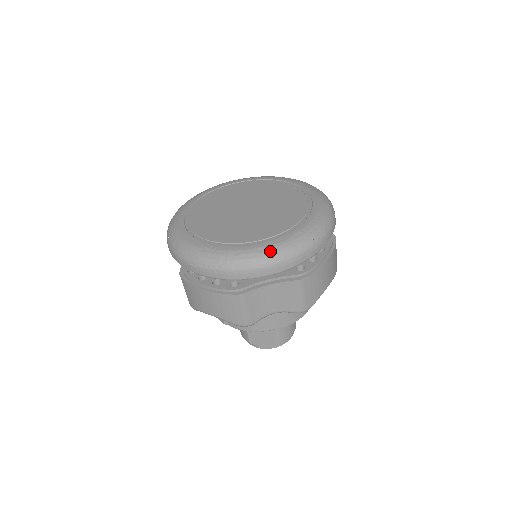
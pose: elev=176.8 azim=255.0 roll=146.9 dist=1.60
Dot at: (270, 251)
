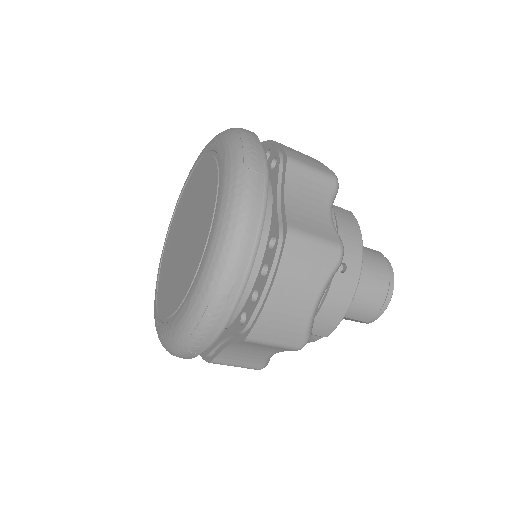
Dot at: (177, 335)
